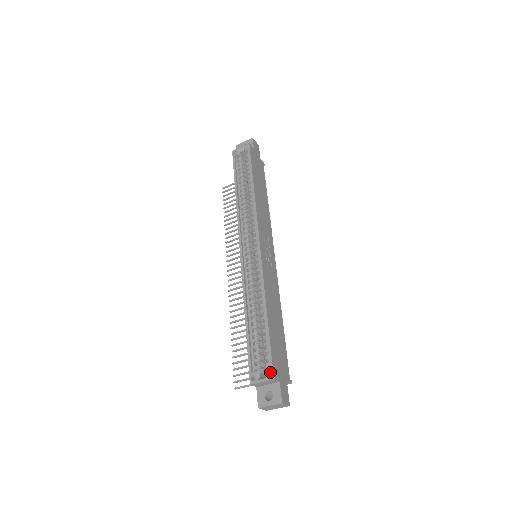
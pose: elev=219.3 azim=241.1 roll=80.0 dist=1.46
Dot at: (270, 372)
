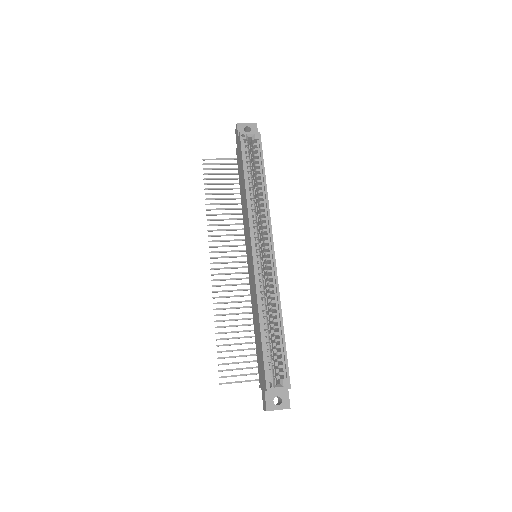
Dot at: (287, 381)
